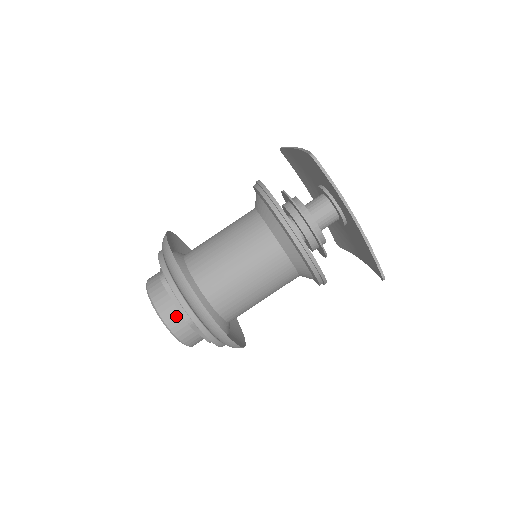
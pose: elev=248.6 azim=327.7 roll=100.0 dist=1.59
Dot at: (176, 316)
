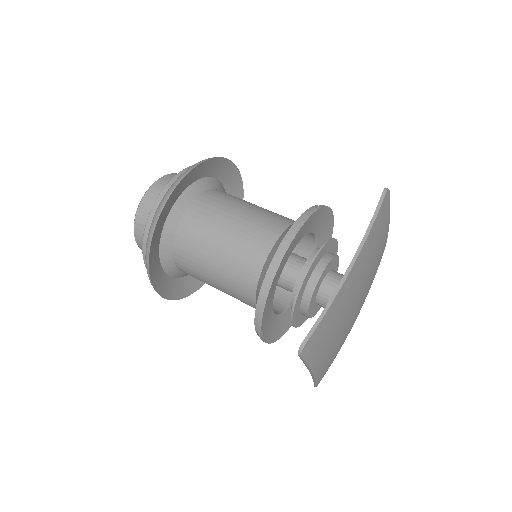
Dot at: occluded
